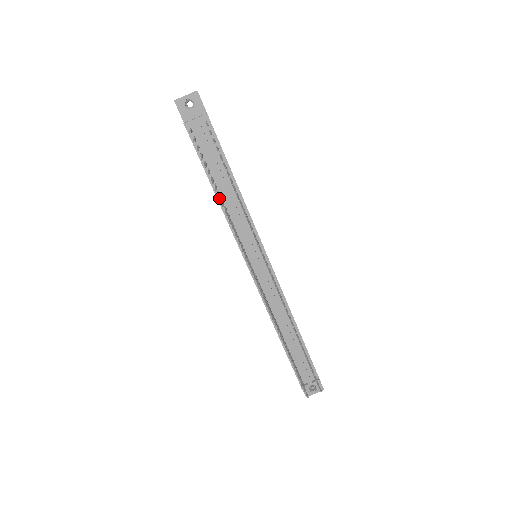
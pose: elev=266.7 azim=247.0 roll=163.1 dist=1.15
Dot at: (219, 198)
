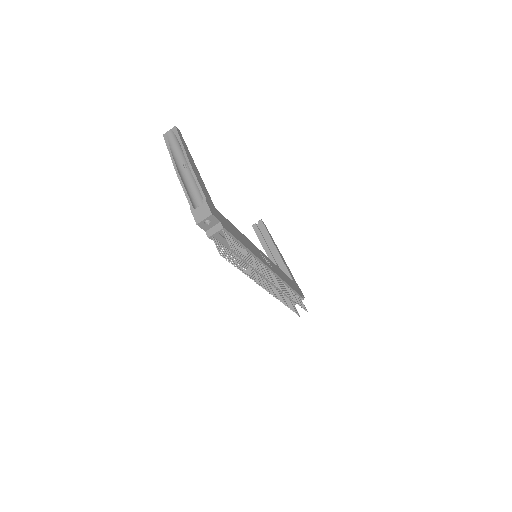
Dot at: (242, 272)
